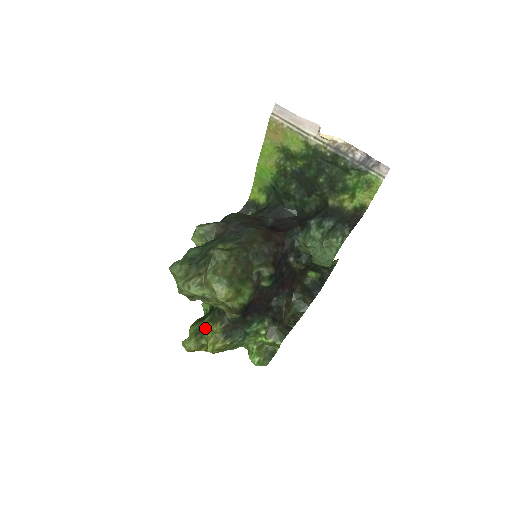
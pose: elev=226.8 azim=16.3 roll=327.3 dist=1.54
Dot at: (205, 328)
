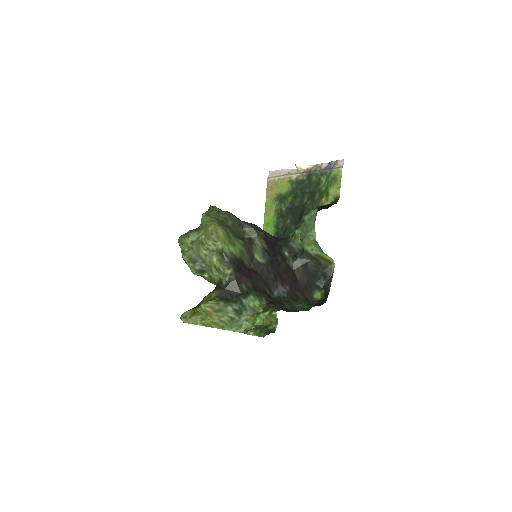
Dot at: (203, 300)
